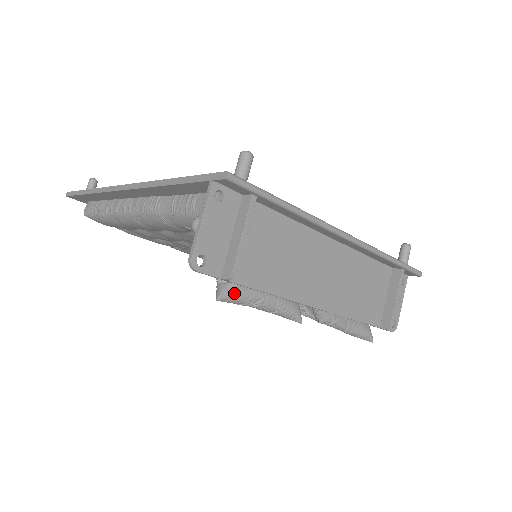
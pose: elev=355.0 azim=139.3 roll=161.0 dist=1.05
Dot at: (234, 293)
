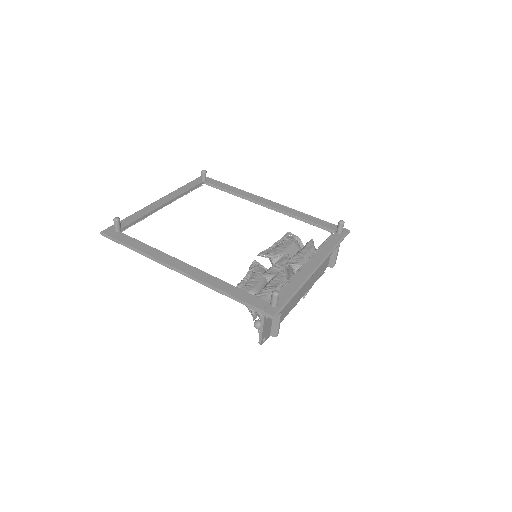
Dot at: occluded
